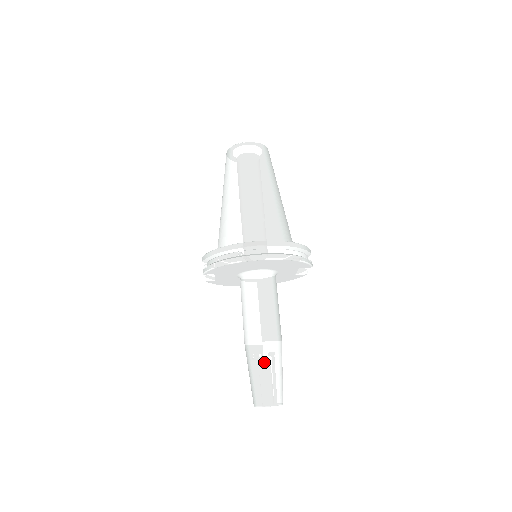
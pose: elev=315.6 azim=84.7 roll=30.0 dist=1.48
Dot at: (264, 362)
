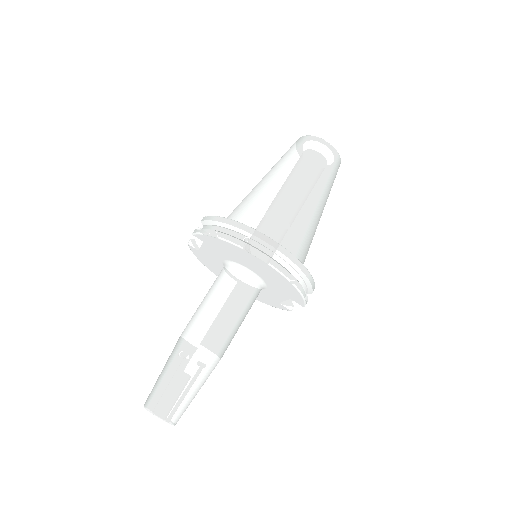
Dot at: (188, 368)
